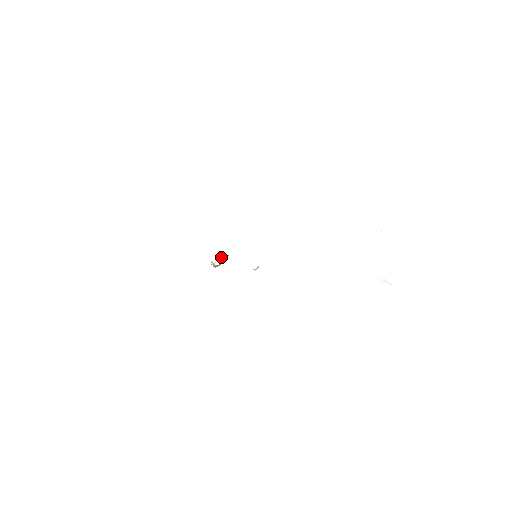
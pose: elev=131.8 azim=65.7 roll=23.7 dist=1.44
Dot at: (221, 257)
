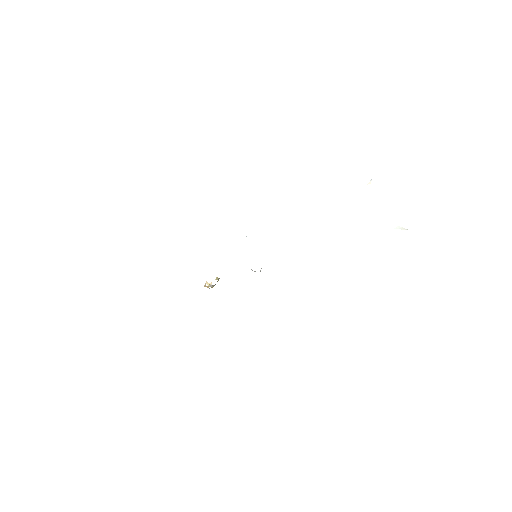
Dot at: occluded
